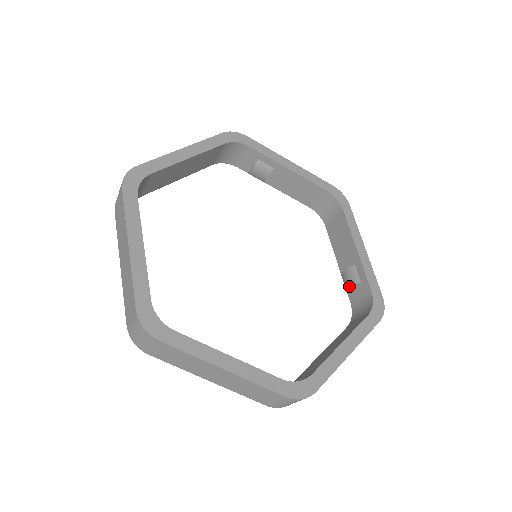
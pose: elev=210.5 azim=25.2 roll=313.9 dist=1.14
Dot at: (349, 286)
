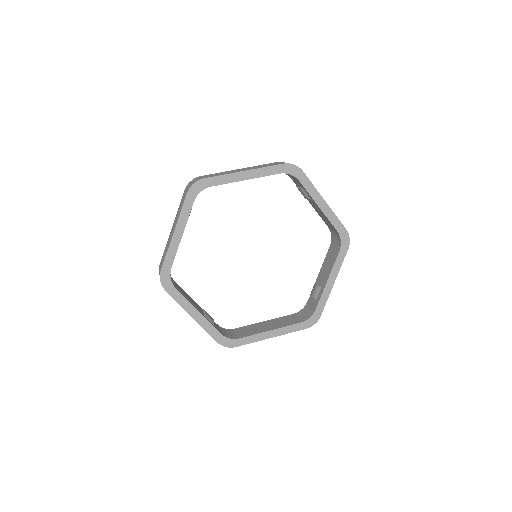
Dot at: (312, 294)
